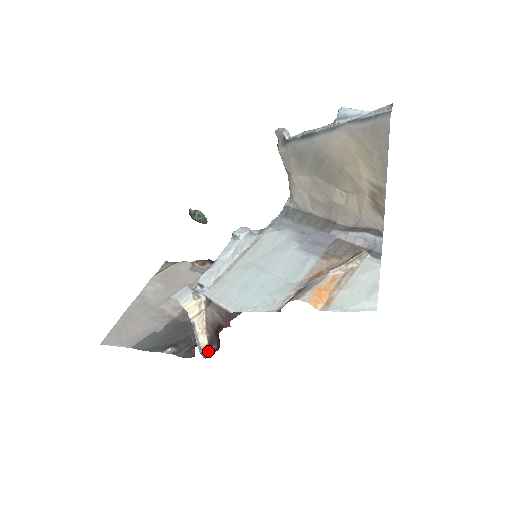
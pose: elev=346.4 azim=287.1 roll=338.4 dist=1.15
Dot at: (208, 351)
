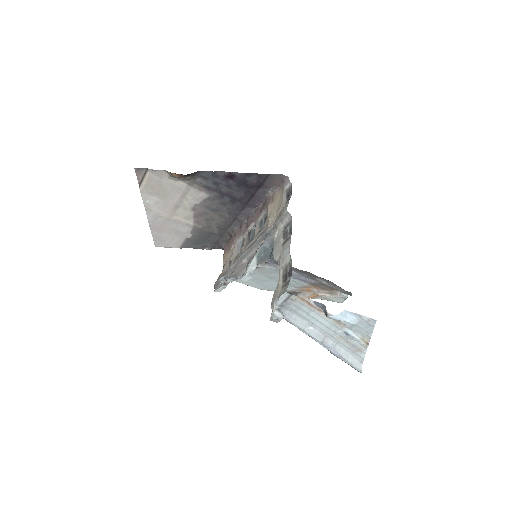
Dot at: occluded
